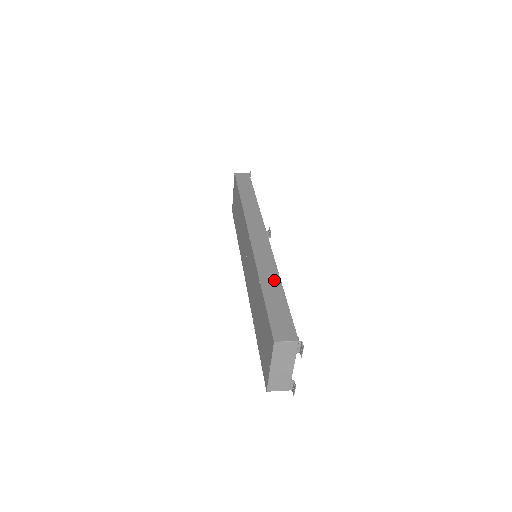
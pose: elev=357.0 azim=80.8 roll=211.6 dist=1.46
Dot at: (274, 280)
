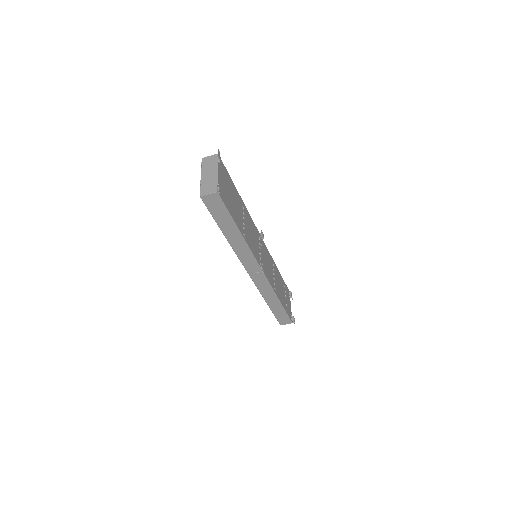
Dot at: occluded
